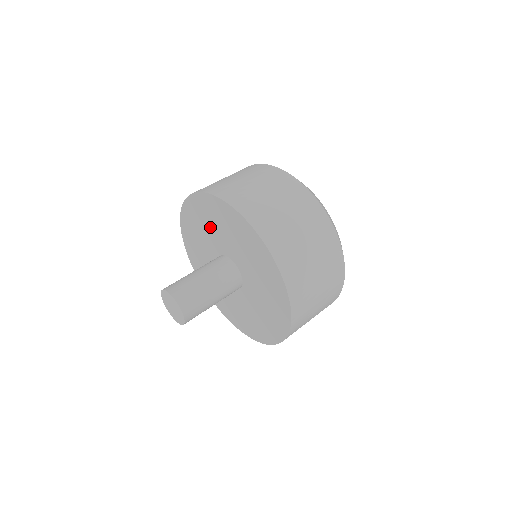
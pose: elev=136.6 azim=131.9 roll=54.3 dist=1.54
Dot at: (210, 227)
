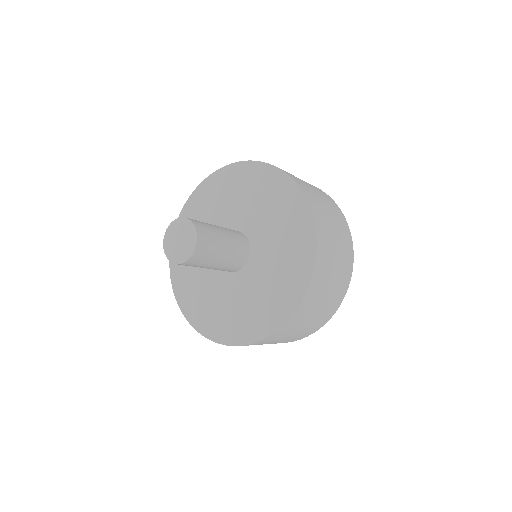
Dot at: (246, 199)
